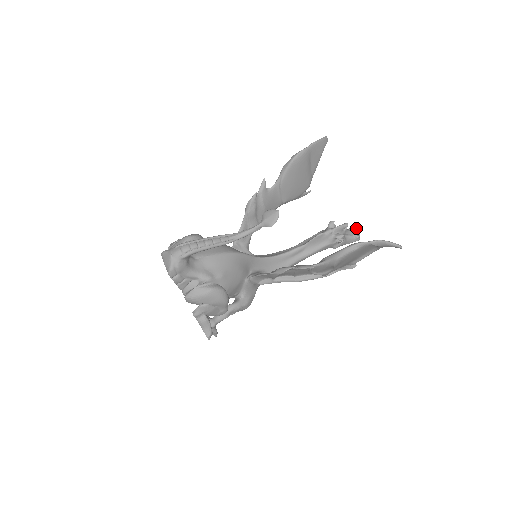
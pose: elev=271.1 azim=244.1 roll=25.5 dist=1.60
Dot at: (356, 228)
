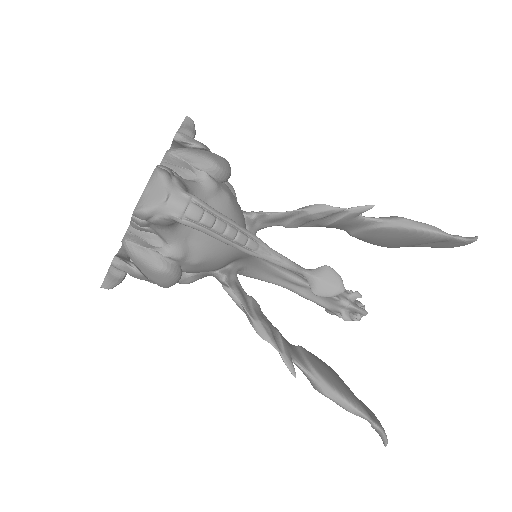
Dot at: occluded
